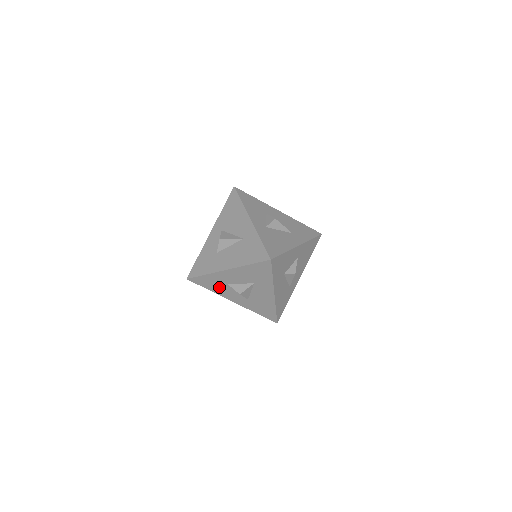
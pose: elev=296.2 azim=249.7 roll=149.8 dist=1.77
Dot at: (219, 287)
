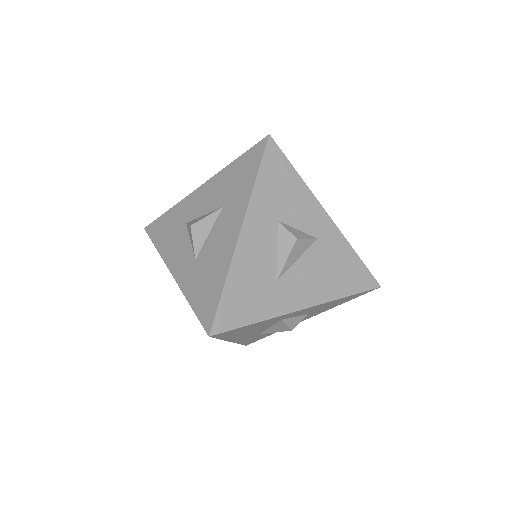
Dot at: (172, 236)
